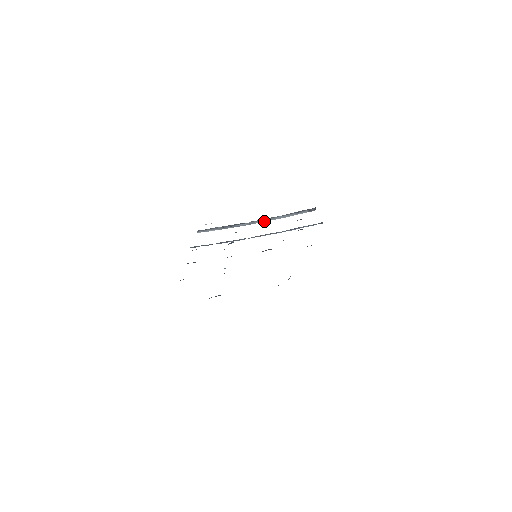
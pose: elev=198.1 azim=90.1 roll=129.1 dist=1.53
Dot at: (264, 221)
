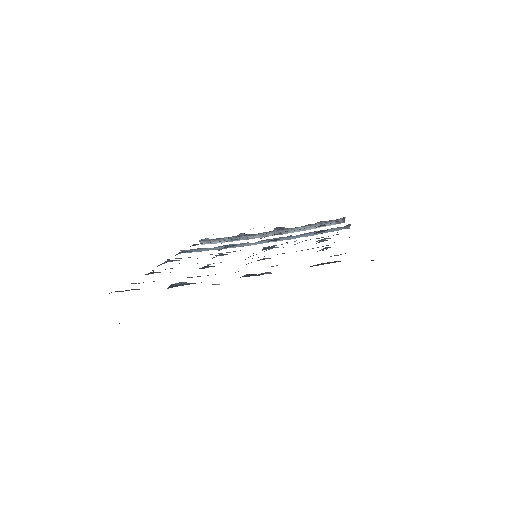
Dot at: occluded
